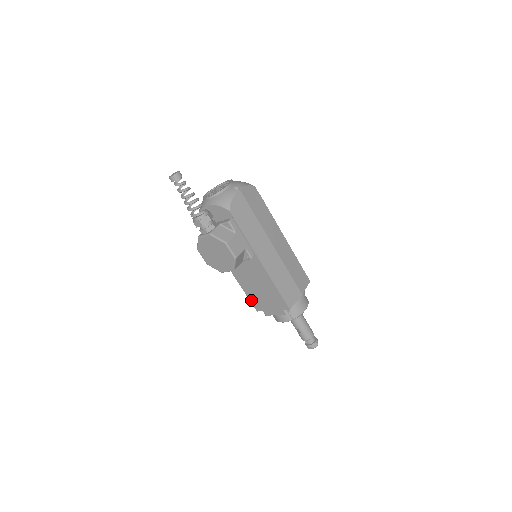
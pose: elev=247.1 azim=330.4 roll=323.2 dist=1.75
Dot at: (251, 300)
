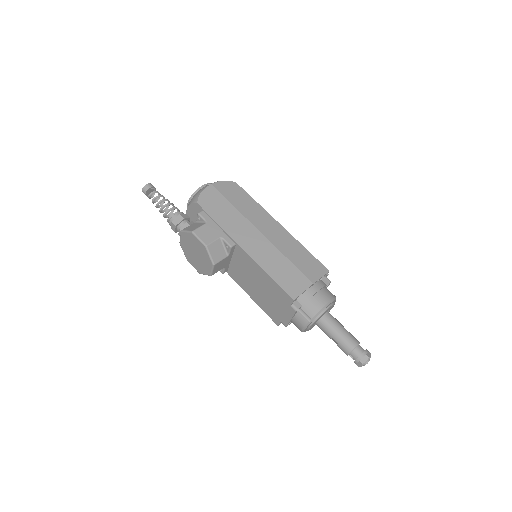
Dot at: (266, 312)
